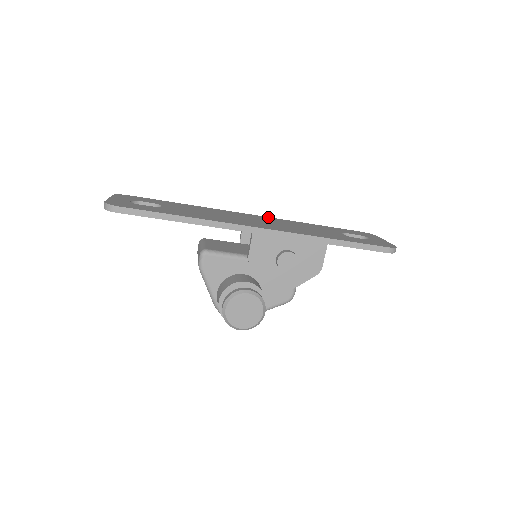
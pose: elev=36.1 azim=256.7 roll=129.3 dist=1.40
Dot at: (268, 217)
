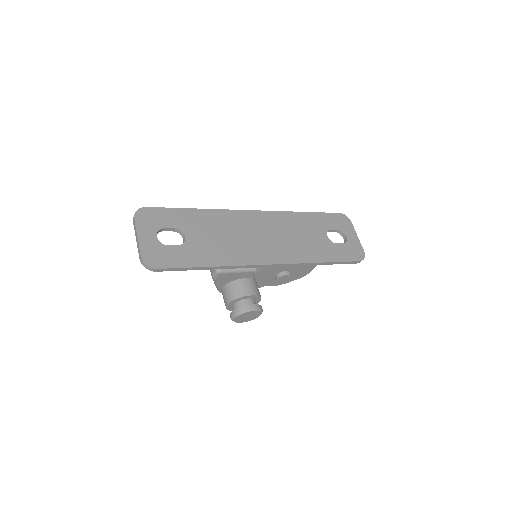
Dot at: (269, 212)
